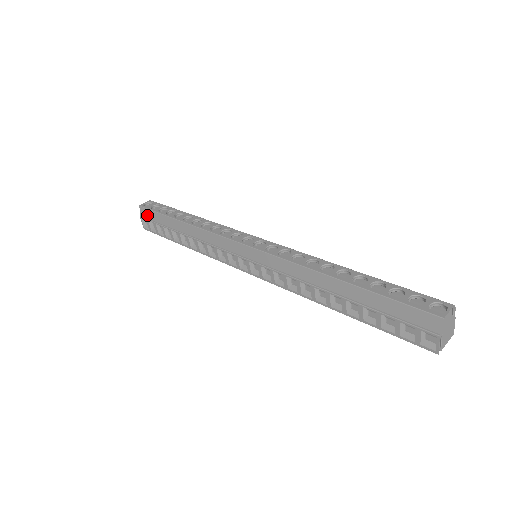
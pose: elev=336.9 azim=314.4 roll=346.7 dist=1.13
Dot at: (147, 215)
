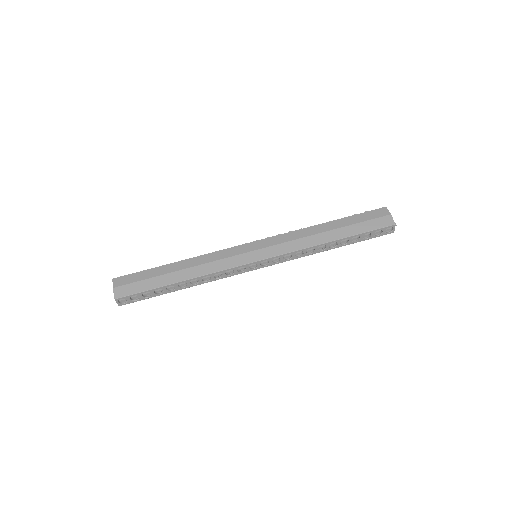
Dot at: occluded
